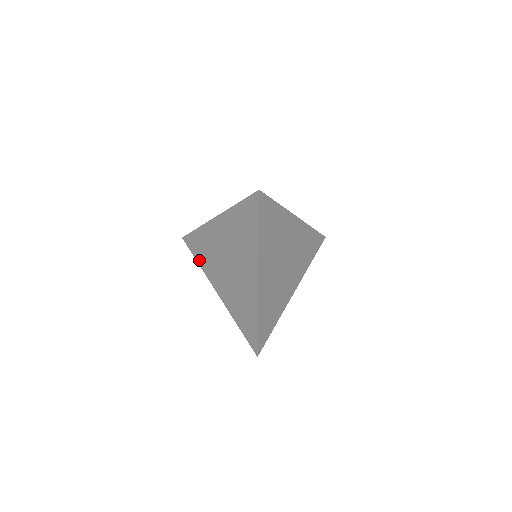
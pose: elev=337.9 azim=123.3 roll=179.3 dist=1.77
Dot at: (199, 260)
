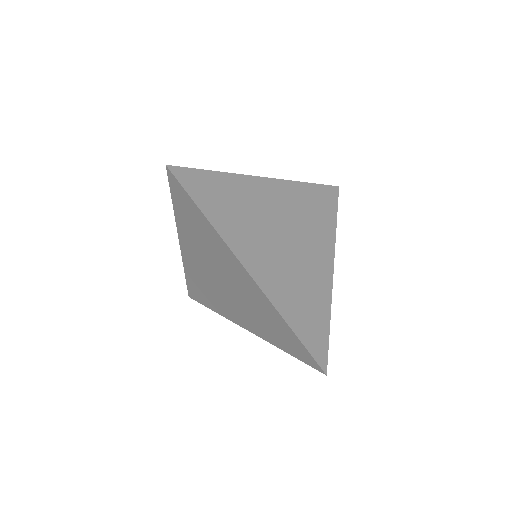
Dot at: (211, 307)
